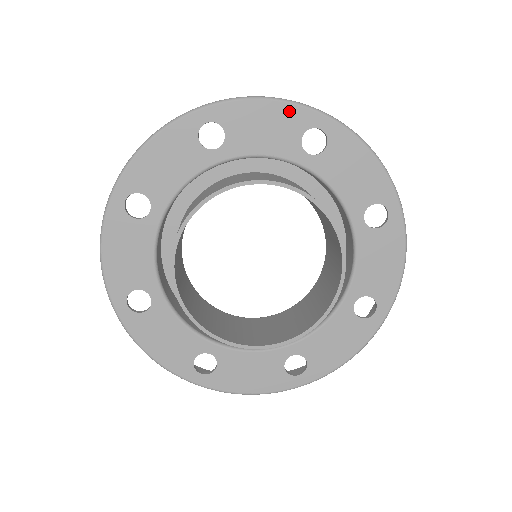
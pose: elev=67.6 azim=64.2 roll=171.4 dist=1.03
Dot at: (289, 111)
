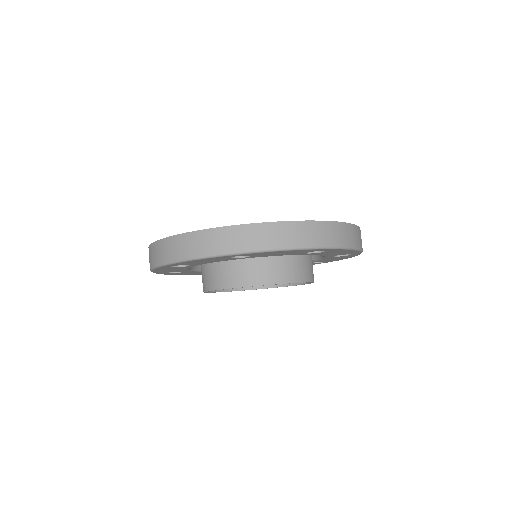
Dot at: (211, 259)
